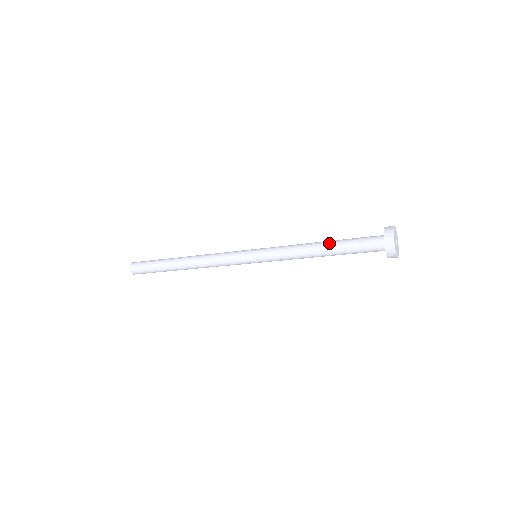
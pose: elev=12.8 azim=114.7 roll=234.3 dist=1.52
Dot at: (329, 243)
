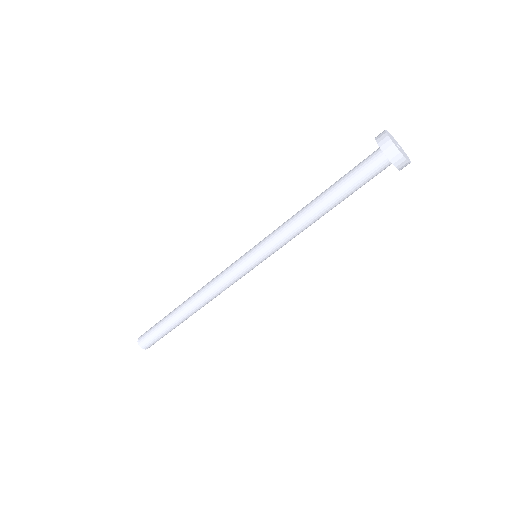
Dot at: (324, 192)
